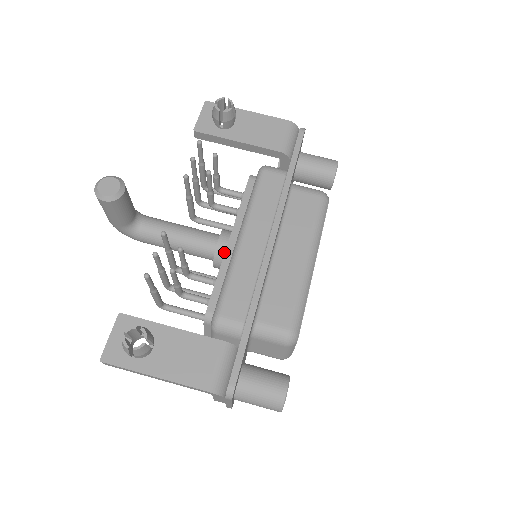
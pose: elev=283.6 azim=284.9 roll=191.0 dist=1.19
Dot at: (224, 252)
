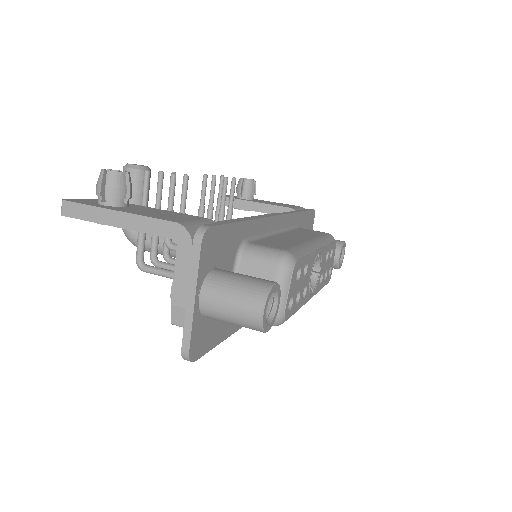
Dot at: occluded
